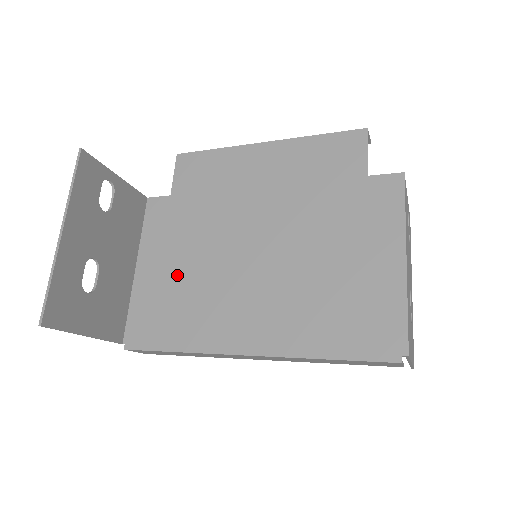
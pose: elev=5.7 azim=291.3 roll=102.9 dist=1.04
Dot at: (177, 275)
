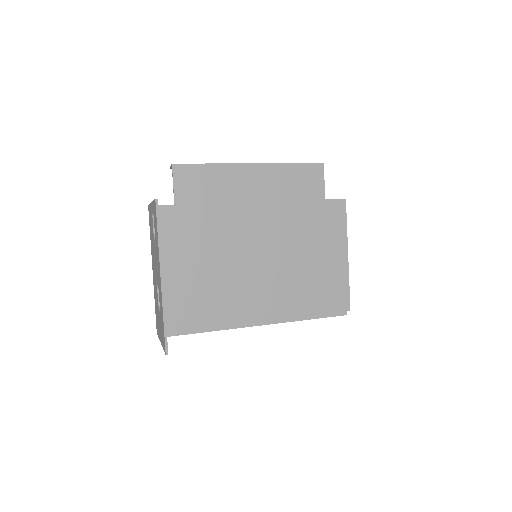
Dot at: (197, 275)
